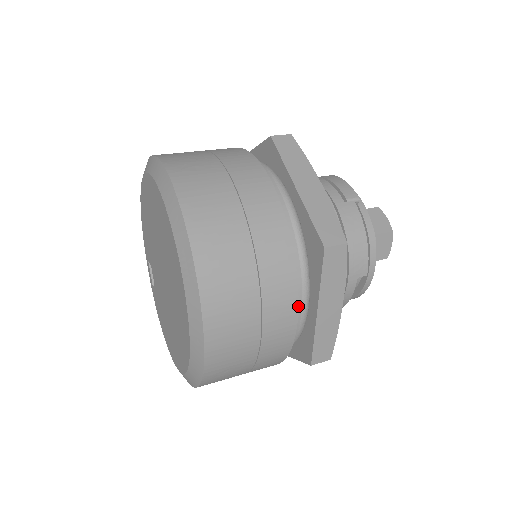
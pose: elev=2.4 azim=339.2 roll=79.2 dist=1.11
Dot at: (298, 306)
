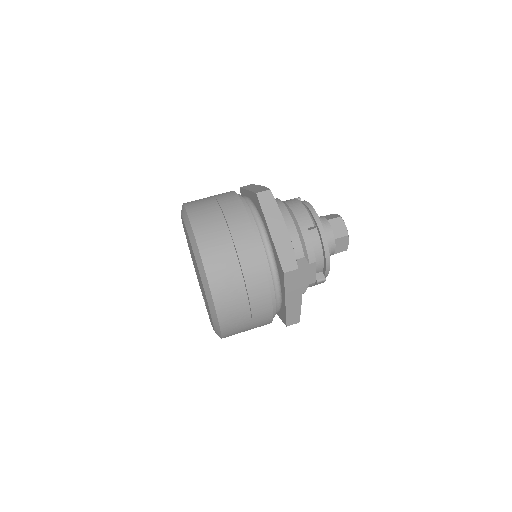
Dot at: (253, 227)
